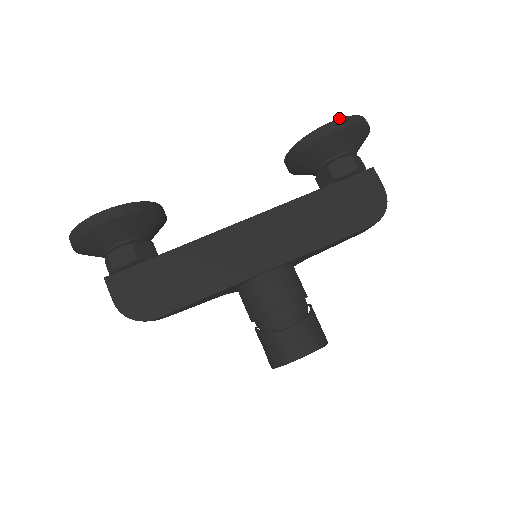
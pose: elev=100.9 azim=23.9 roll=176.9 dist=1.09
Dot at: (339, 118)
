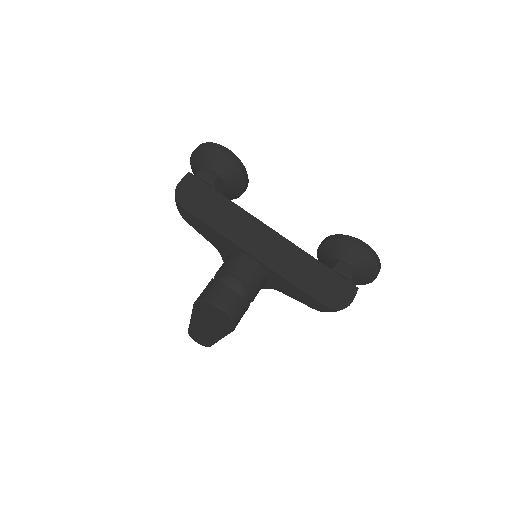
Dot at: occluded
